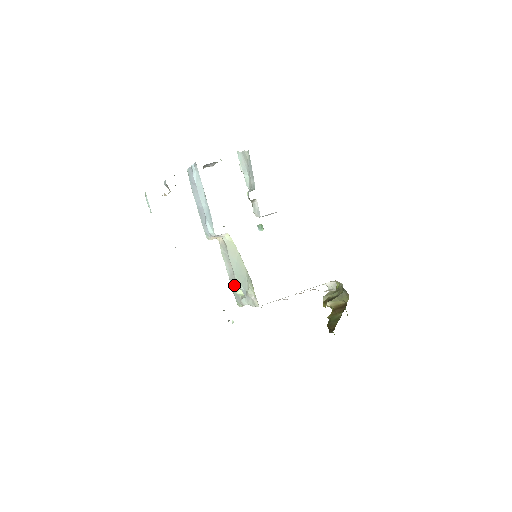
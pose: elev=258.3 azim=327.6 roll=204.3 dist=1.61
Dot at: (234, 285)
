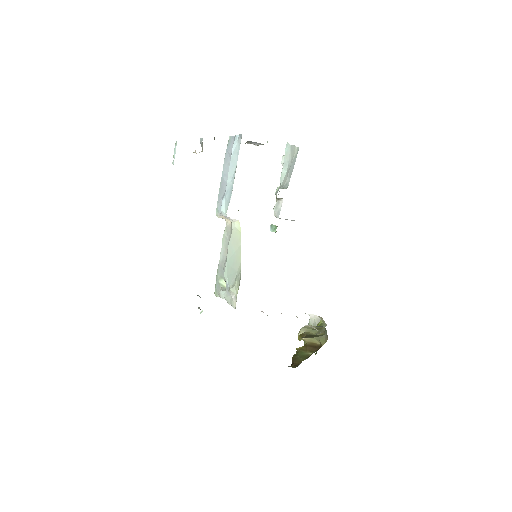
Dot at: (220, 273)
